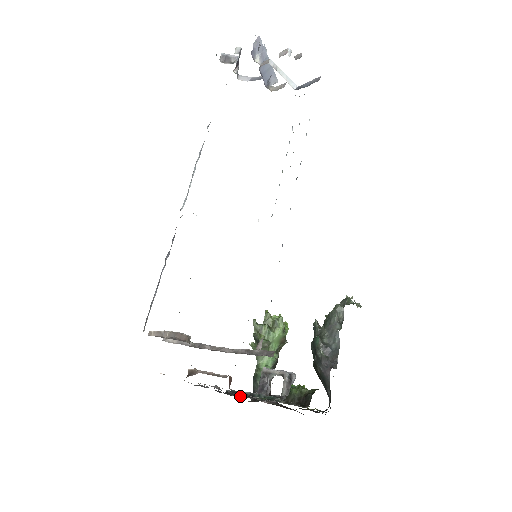
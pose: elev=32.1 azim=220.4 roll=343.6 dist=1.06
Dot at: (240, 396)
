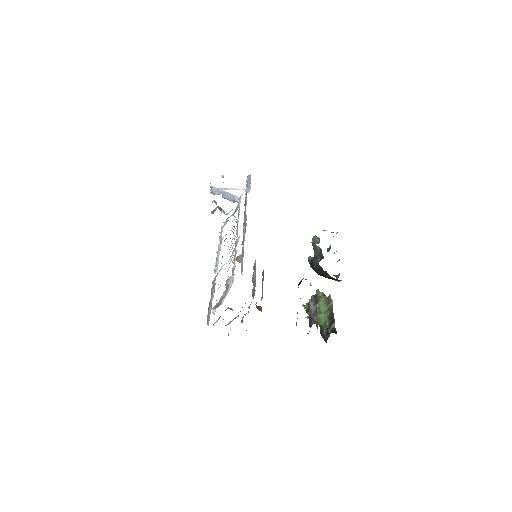
Dot at: occluded
